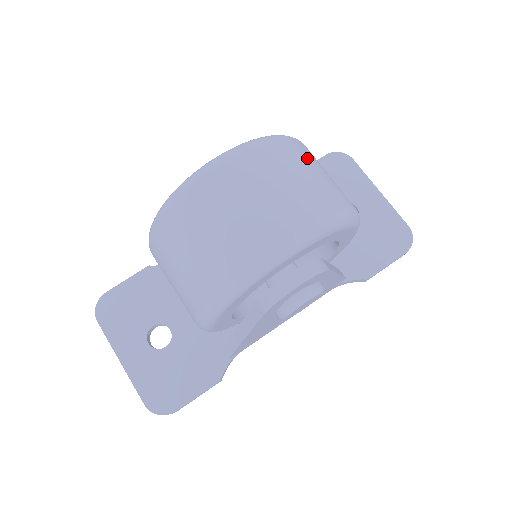
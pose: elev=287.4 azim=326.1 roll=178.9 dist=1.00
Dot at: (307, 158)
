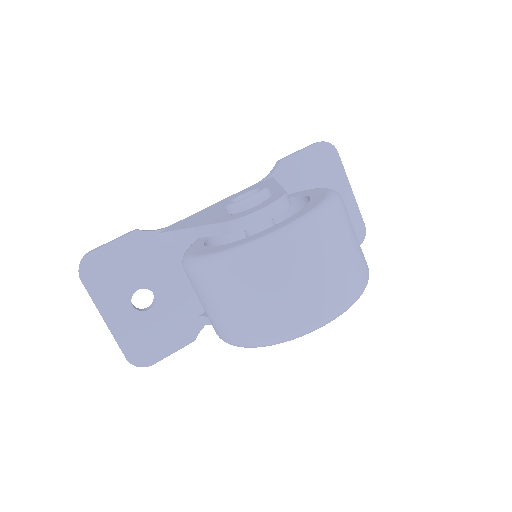
Dot at: (349, 225)
